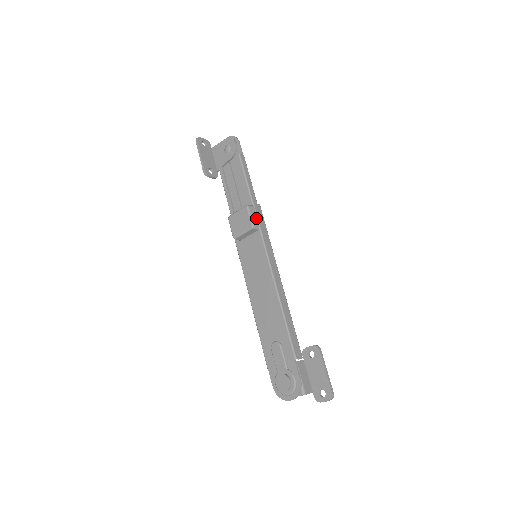
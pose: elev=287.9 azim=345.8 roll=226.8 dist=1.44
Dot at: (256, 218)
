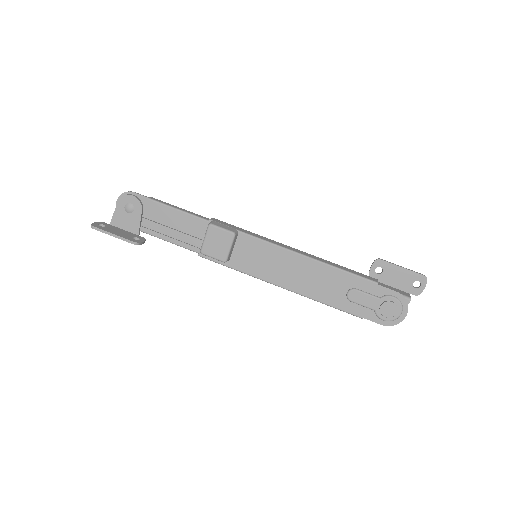
Dot at: (226, 227)
